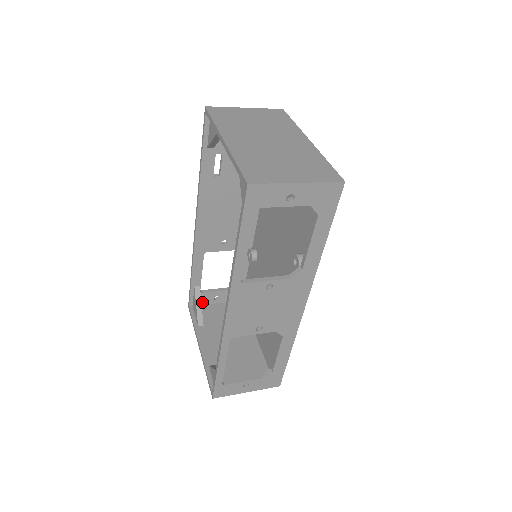
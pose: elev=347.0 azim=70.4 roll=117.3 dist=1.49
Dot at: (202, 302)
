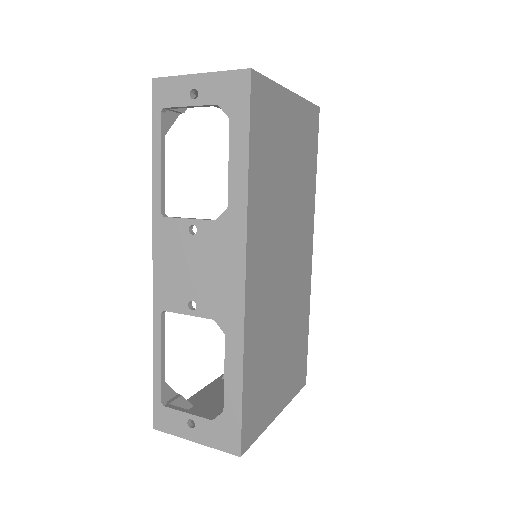
Dot at: occluded
